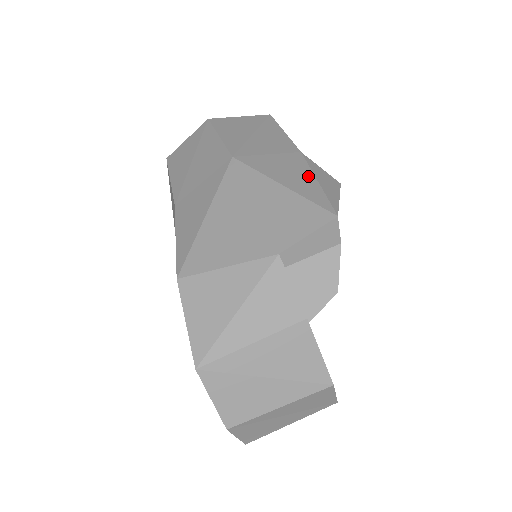
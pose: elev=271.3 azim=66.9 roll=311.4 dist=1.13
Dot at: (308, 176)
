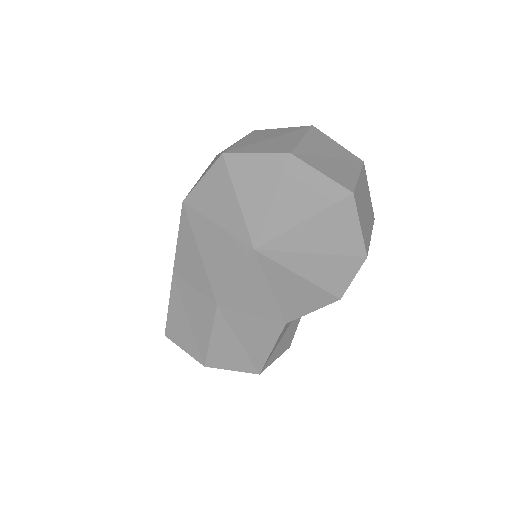
Dot at: occluded
